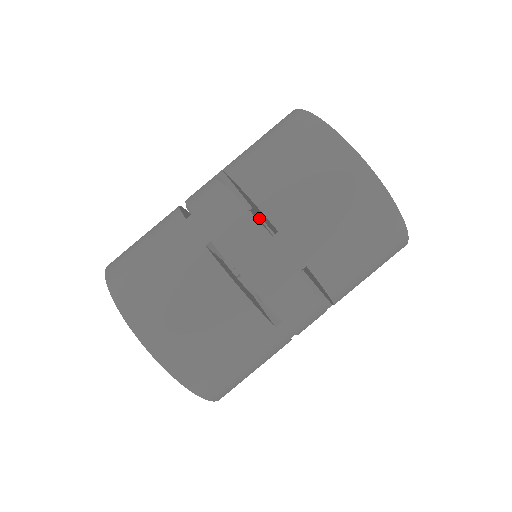
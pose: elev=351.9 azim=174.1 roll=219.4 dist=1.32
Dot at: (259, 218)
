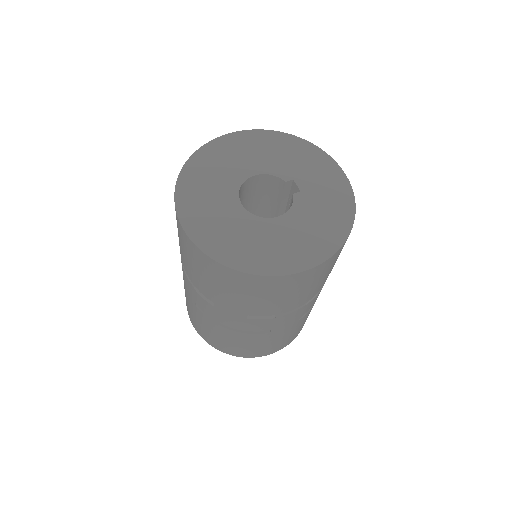
Dot at: occluded
